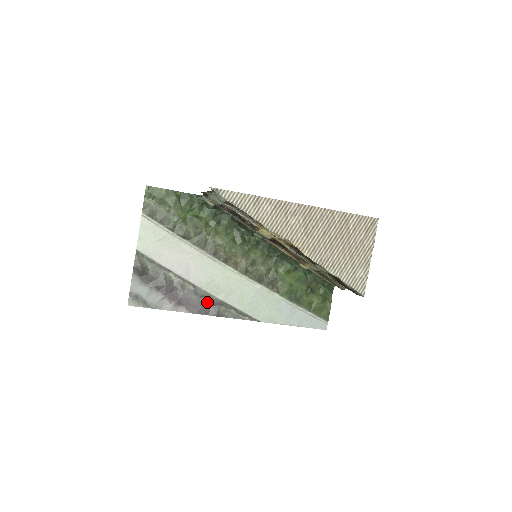
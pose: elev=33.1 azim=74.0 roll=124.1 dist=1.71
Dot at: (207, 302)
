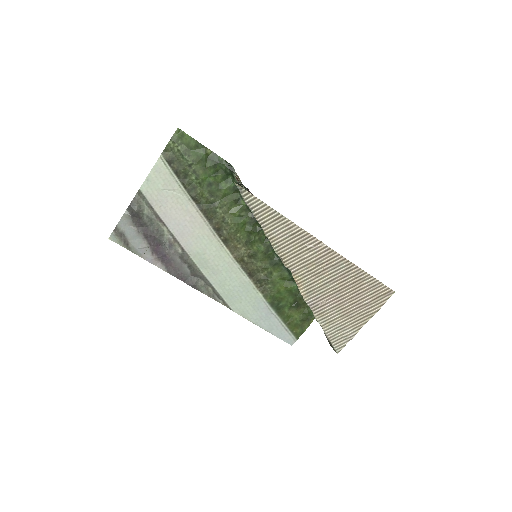
Dot at: (189, 270)
